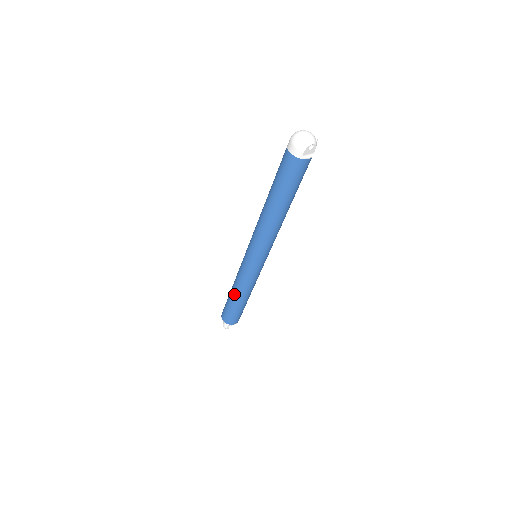
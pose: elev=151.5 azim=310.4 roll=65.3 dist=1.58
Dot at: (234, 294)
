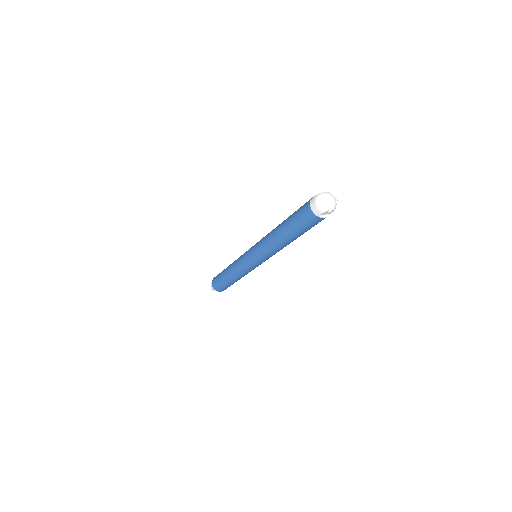
Dot at: (228, 274)
